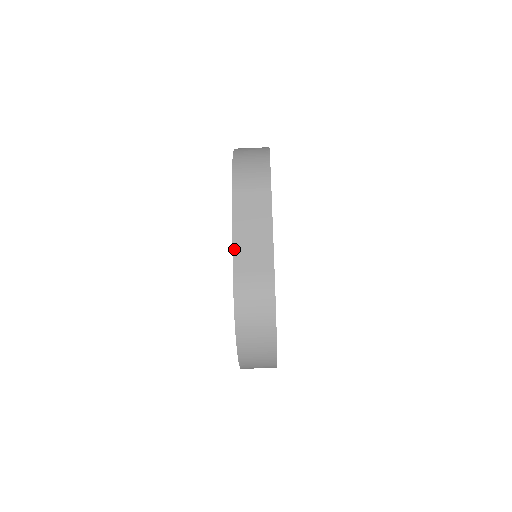
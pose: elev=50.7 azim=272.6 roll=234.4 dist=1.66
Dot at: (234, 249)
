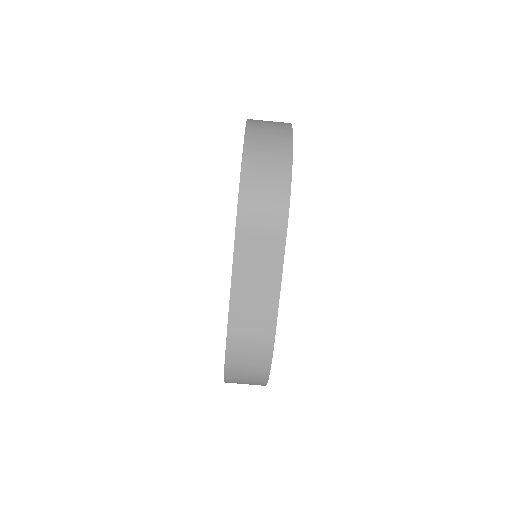
Dot at: (231, 301)
